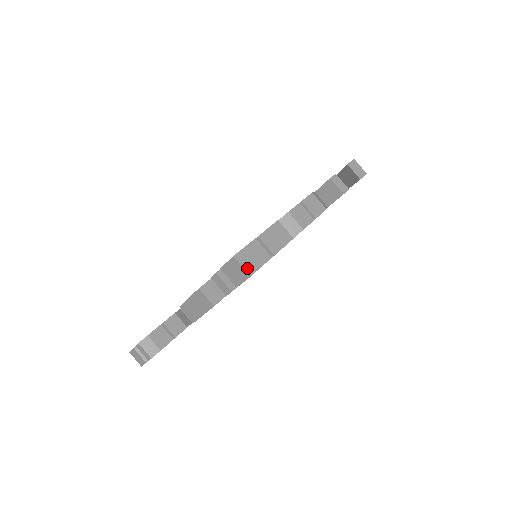
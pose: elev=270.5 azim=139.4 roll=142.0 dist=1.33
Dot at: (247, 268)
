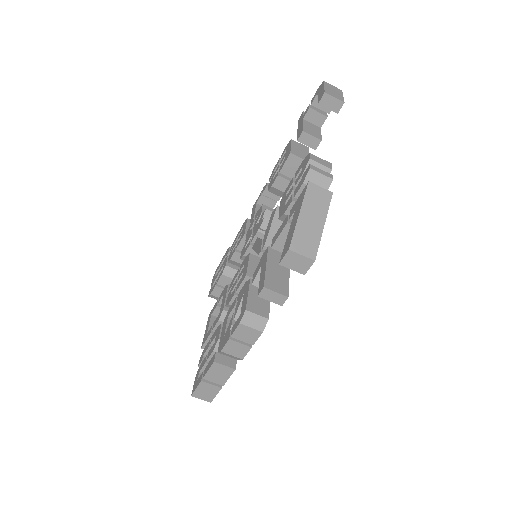
Dot at: (205, 399)
